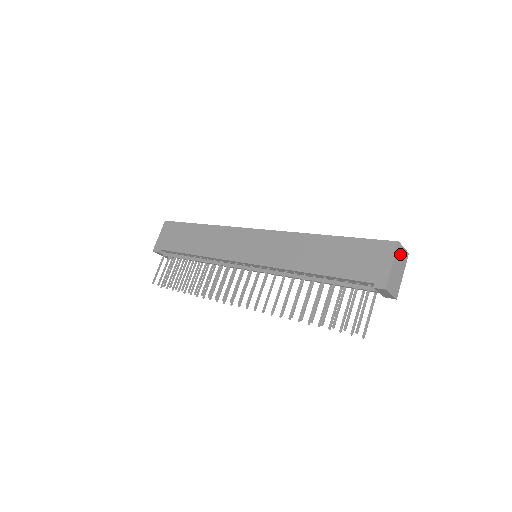
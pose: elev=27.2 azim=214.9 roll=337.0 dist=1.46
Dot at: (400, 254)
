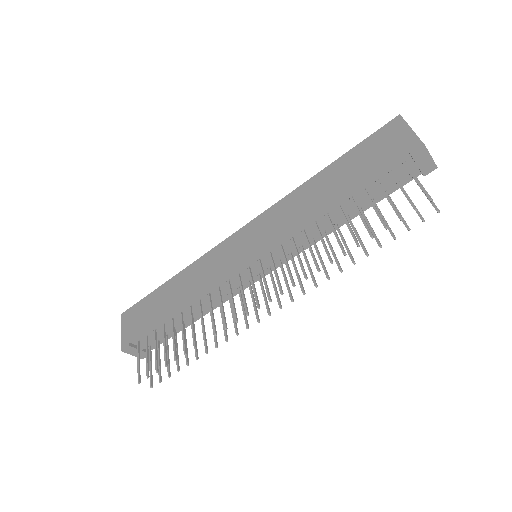
Dot at: occluded
